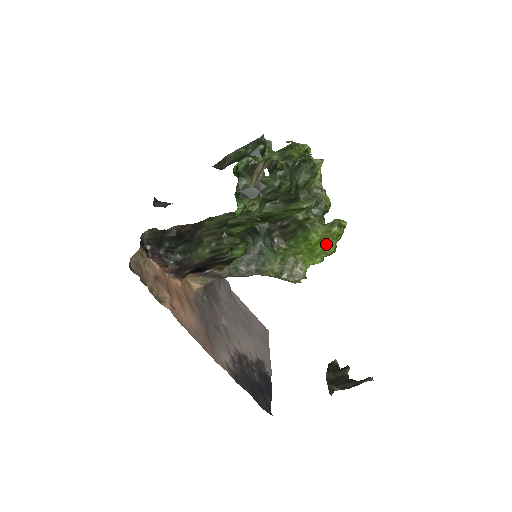
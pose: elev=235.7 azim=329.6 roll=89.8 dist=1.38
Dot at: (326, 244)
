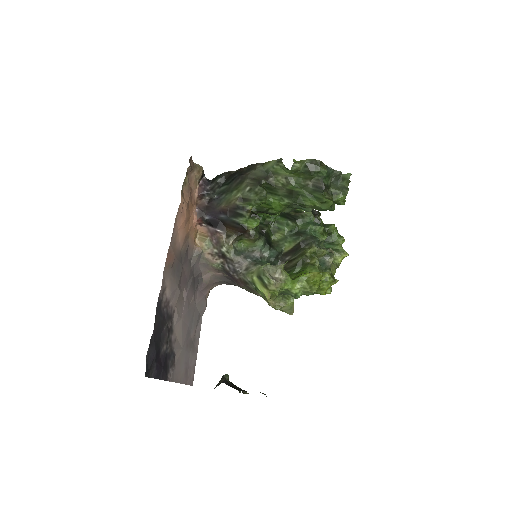
Dot at: (313, 274)
